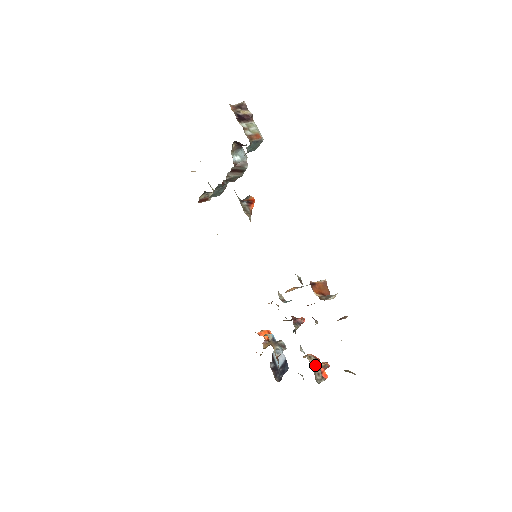
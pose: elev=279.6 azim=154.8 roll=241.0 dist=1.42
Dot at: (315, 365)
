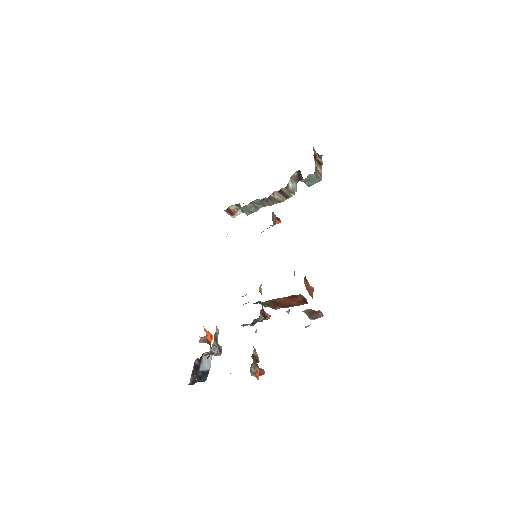
Dot at: (255, 359)
